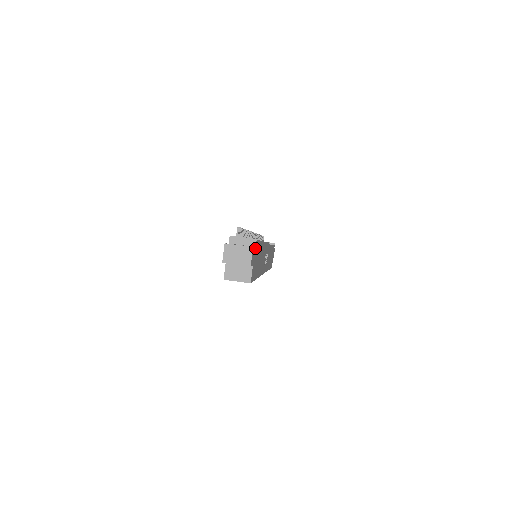
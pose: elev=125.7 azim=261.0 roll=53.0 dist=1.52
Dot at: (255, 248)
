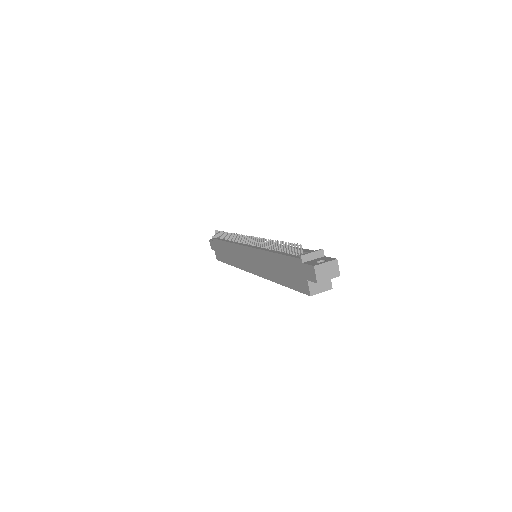
Dot at: (325, 257)
